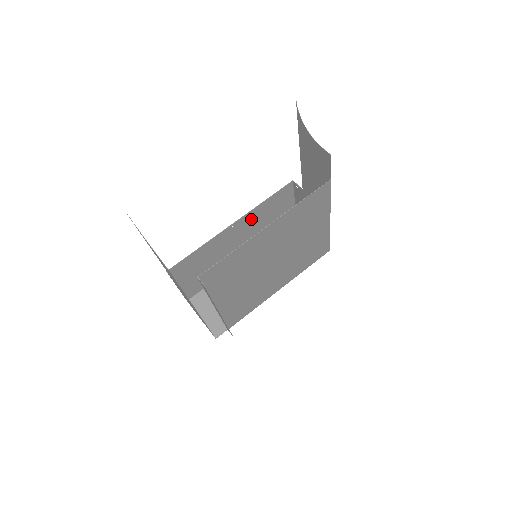
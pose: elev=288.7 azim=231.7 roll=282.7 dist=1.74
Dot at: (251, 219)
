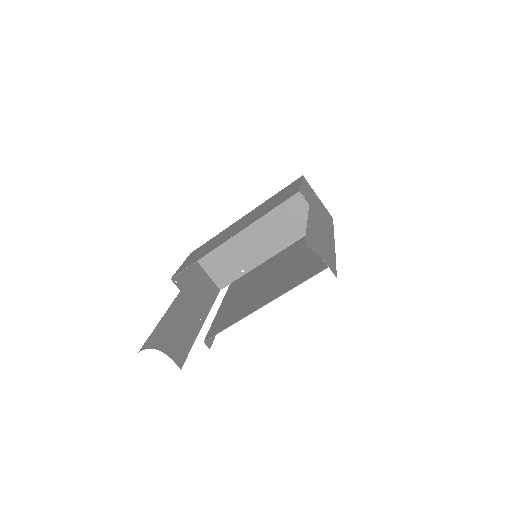
Dot at: (251, 221)
